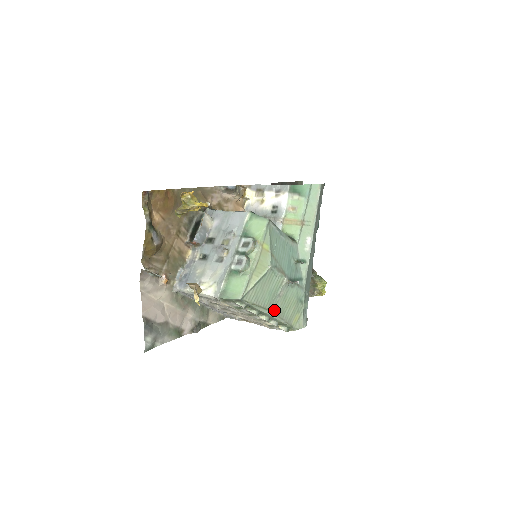
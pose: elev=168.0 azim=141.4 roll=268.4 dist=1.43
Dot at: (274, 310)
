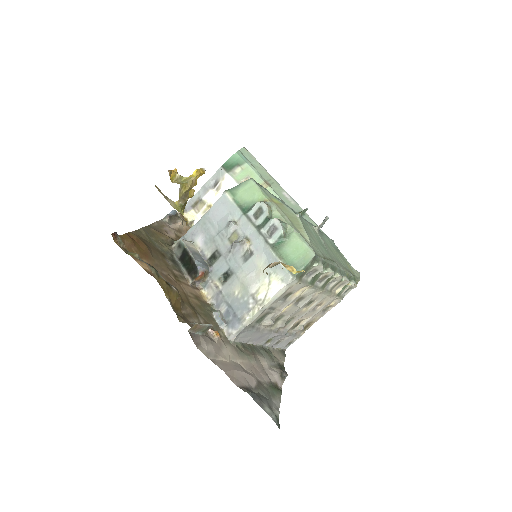
Dot at: (336, 262)
